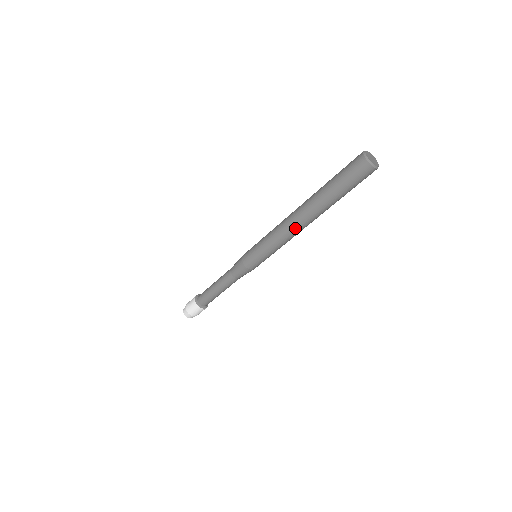
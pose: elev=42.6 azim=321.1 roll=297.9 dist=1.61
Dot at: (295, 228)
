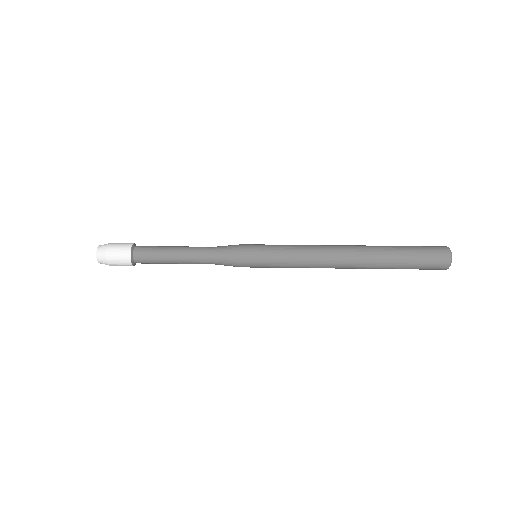
Dot at: occluded
